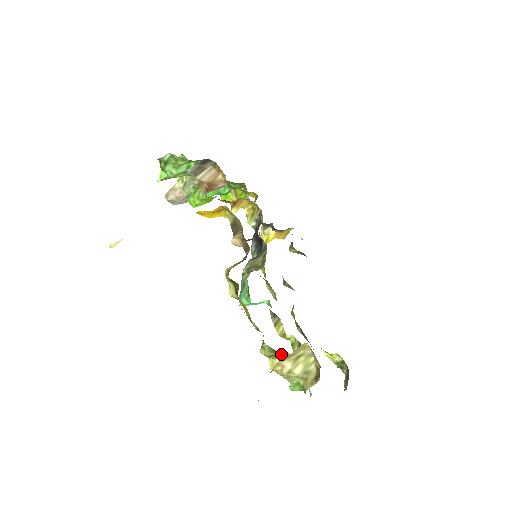
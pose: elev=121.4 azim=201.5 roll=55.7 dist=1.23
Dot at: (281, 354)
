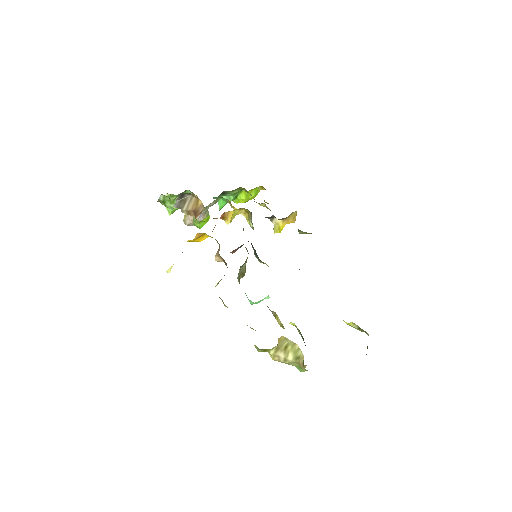
Dot at: (269, 349)
